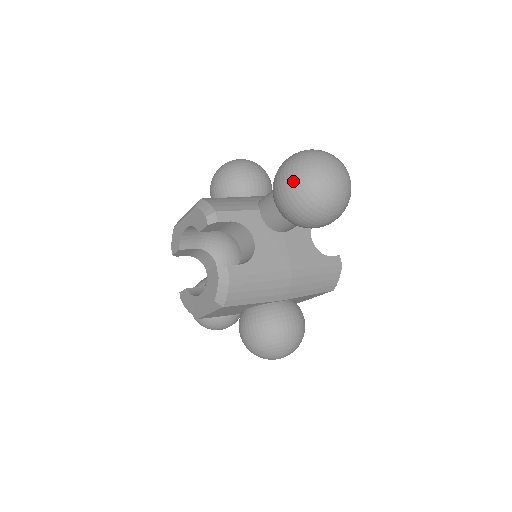
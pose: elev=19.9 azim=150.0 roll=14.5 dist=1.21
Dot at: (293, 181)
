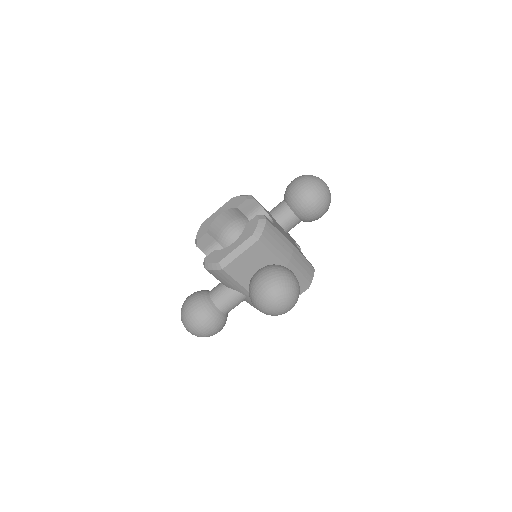
Dot at: (305, 179)
